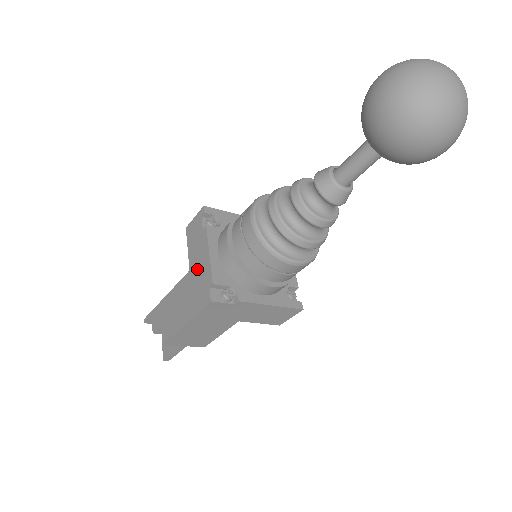
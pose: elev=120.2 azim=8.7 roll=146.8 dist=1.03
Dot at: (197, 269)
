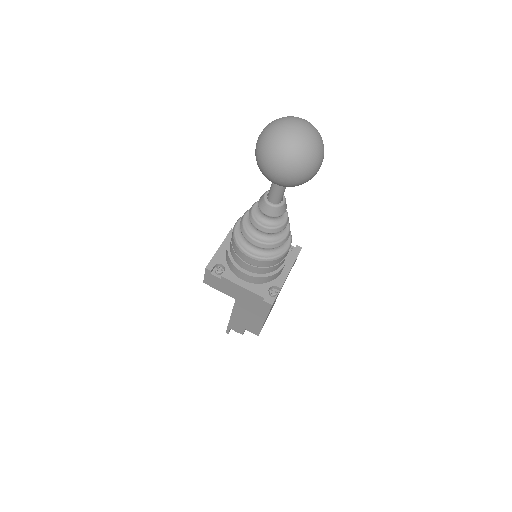
Dot at: (242, 297)
